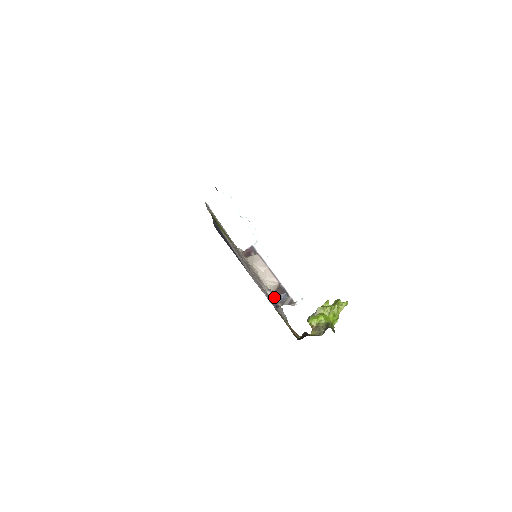
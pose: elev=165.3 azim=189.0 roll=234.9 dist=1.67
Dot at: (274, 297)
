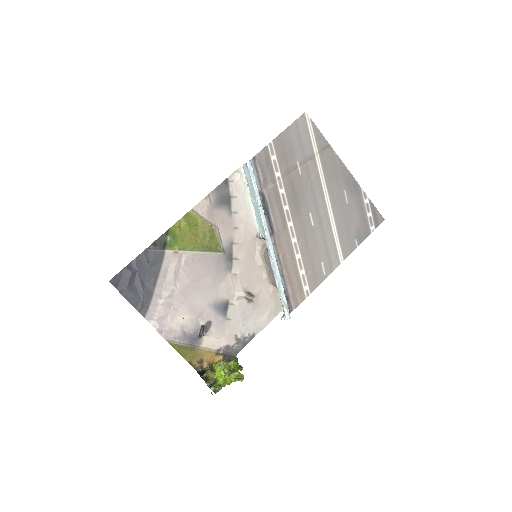
Dot at: occluded
